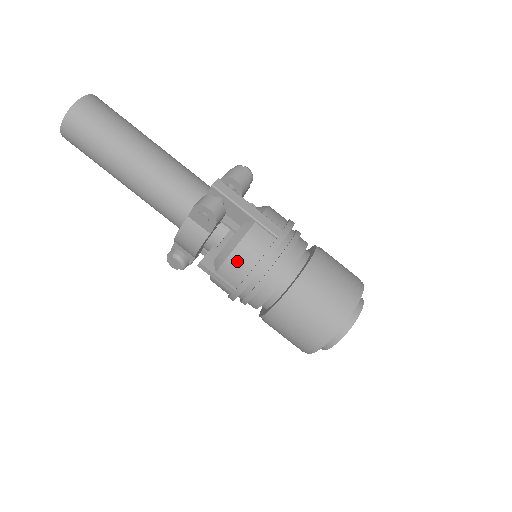
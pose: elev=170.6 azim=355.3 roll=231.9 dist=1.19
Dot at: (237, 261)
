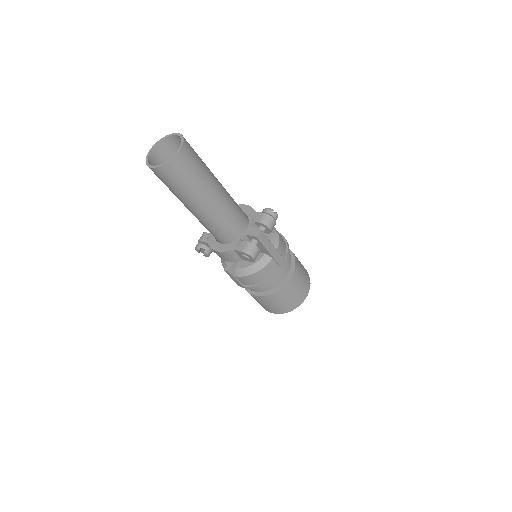
Dot at: (254, 278)
